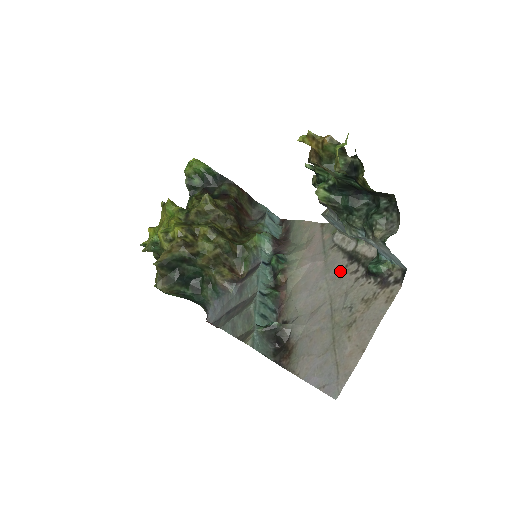
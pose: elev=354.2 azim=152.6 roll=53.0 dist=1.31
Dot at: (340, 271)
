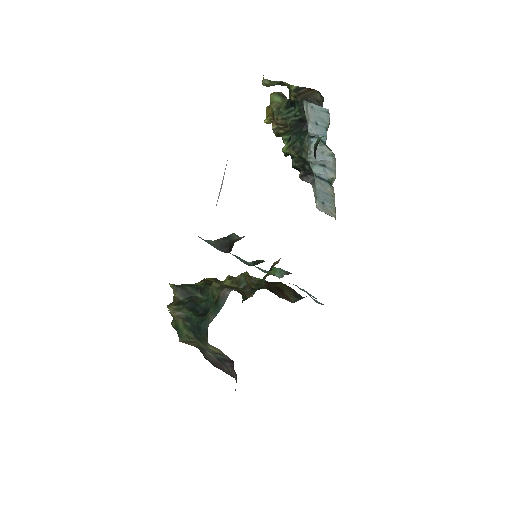
Dot at: occluded
